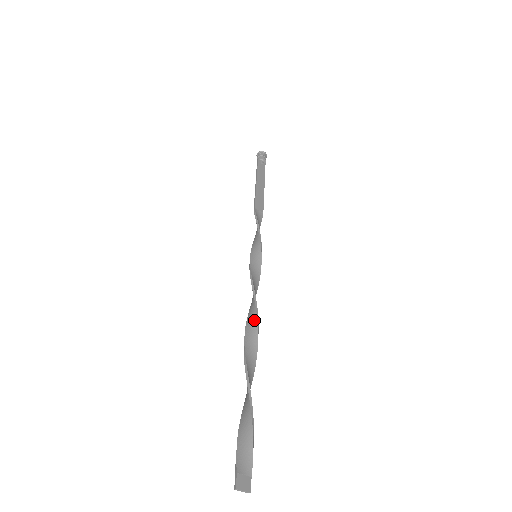
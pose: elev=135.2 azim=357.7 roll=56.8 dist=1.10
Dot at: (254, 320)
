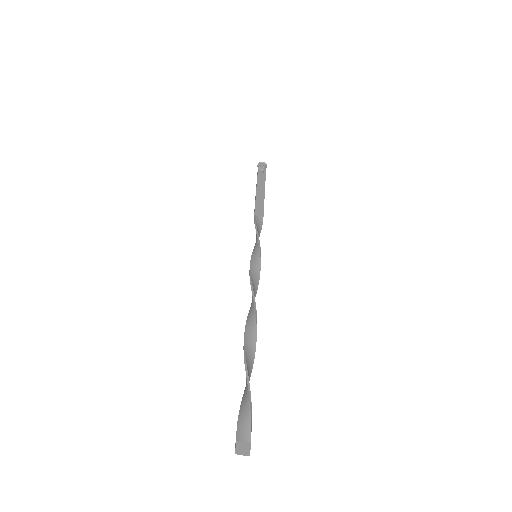
Dot at: (253, 311)
